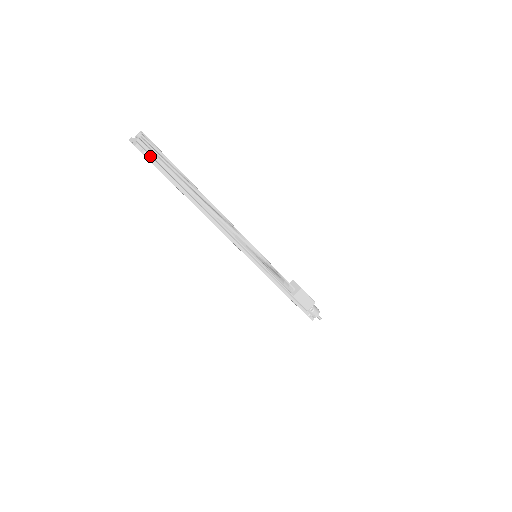
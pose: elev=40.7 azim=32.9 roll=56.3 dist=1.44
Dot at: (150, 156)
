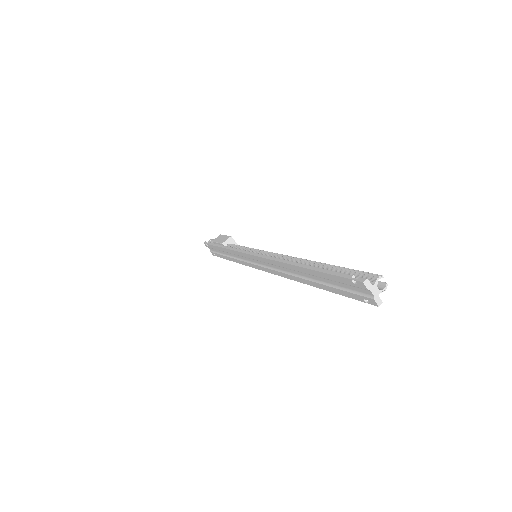
Dot at: occluded
